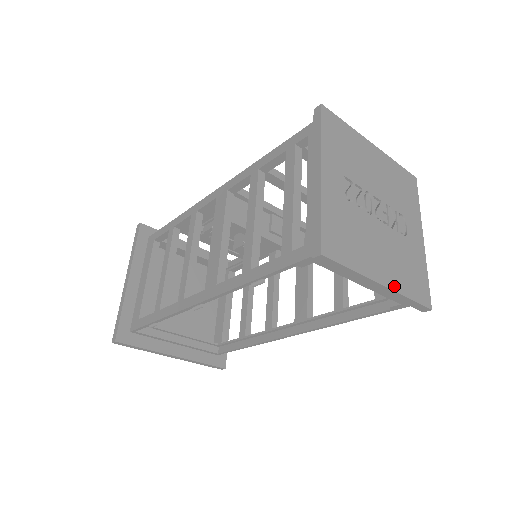
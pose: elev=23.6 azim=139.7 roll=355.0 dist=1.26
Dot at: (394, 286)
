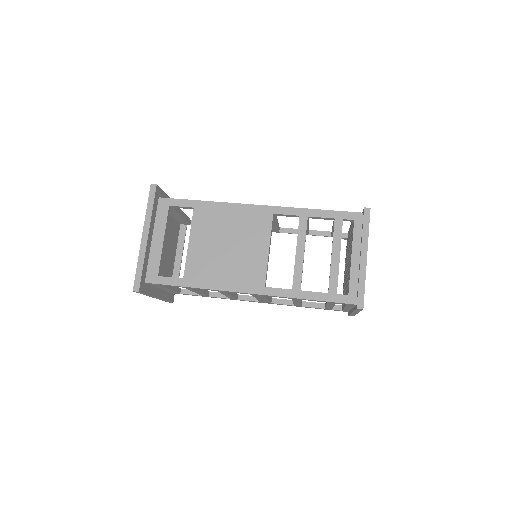
Dot at: occluded
